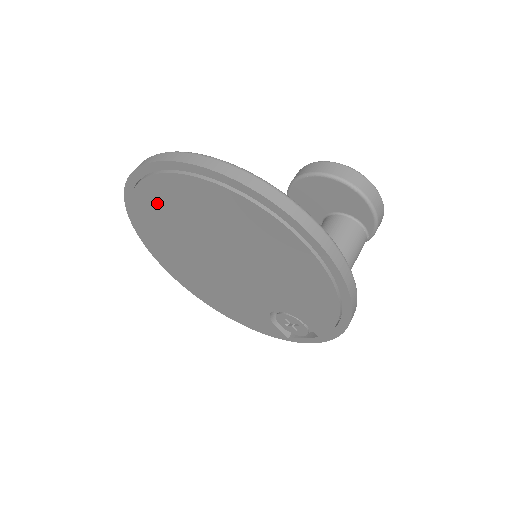
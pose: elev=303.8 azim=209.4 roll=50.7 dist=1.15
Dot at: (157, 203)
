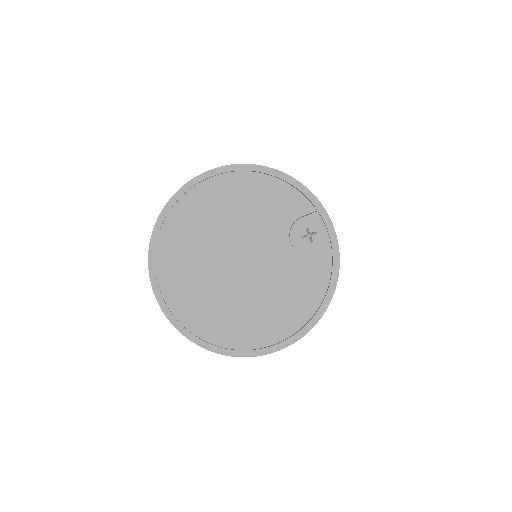
Dot at: (179, 289)
